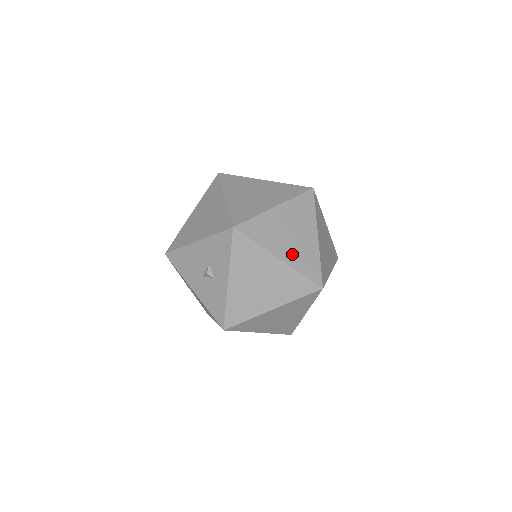
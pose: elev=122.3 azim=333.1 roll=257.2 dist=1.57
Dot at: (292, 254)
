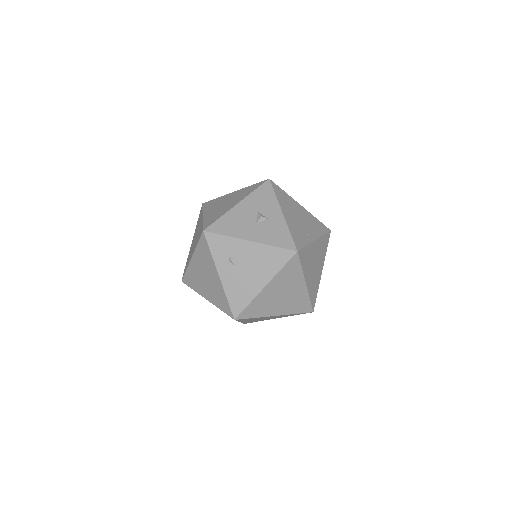
Dot at: occluded
